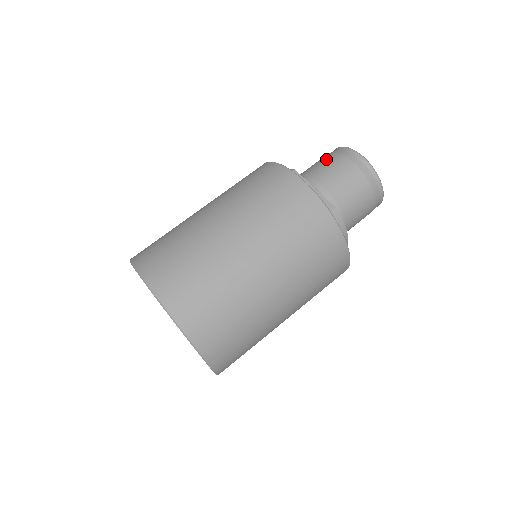
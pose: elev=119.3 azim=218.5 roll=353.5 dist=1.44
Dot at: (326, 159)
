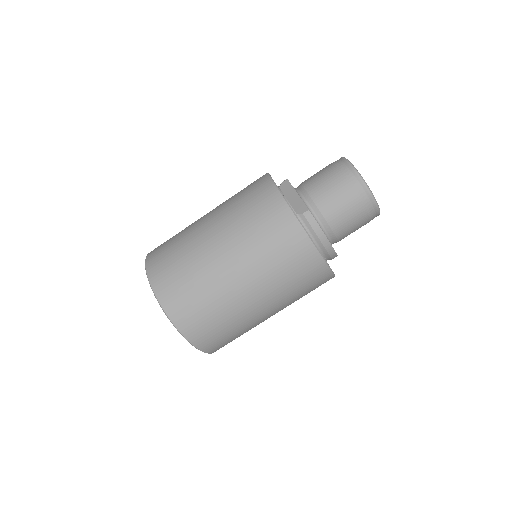
Dot at: (322, 169)
